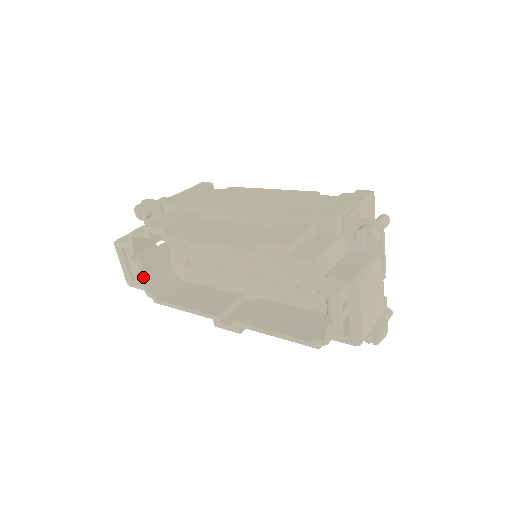
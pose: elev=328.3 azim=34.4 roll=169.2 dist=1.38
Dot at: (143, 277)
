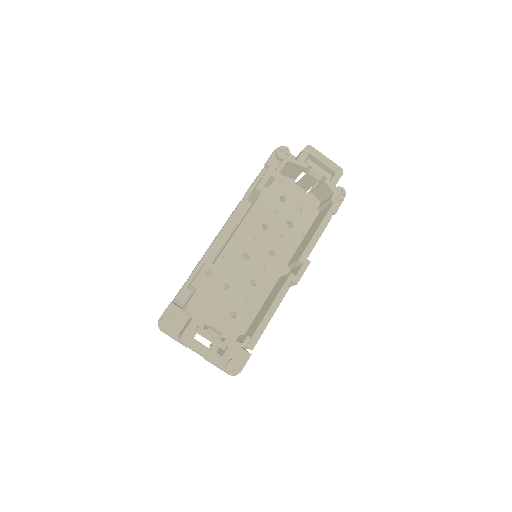
Dot at: (226, 339)
